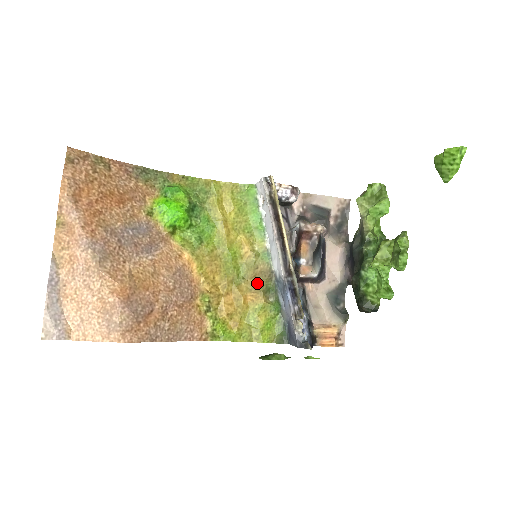
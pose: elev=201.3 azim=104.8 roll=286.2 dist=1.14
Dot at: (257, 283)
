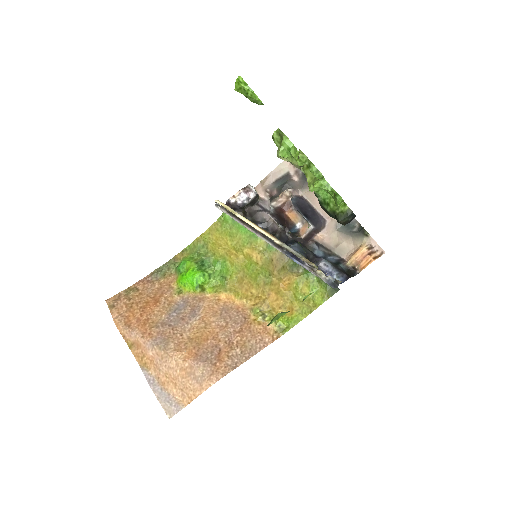
Dot at: (281, 270)
